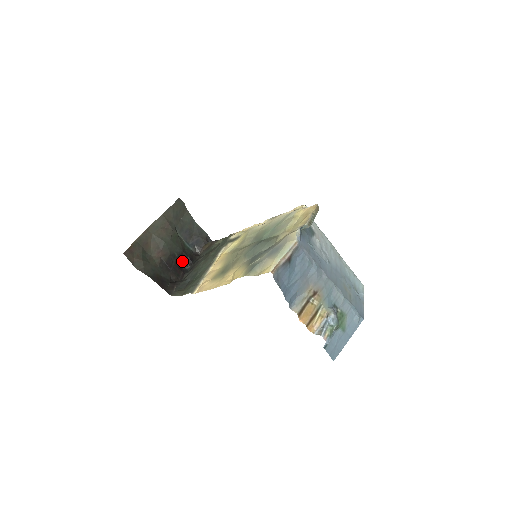
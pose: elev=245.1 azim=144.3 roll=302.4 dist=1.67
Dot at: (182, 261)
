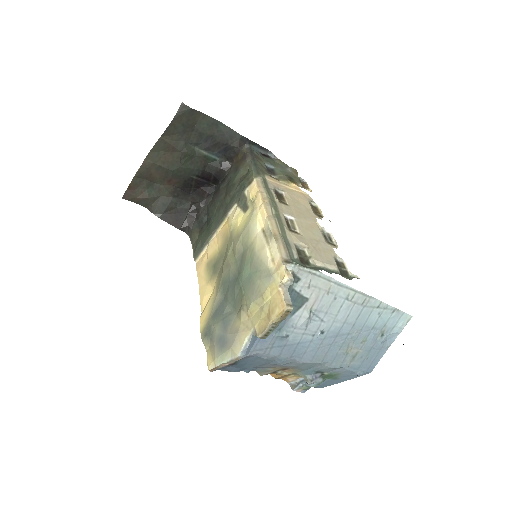
Dot at: (205, 180)
